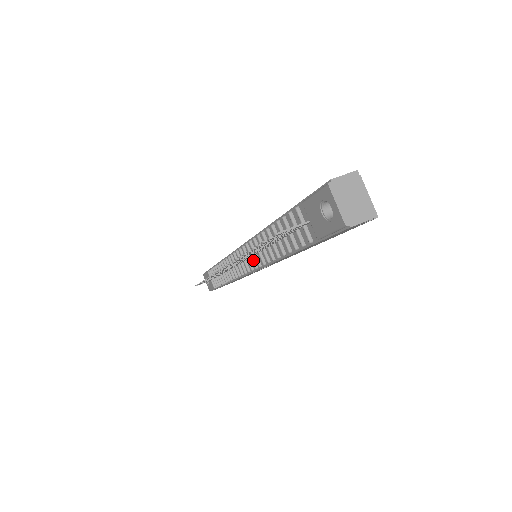
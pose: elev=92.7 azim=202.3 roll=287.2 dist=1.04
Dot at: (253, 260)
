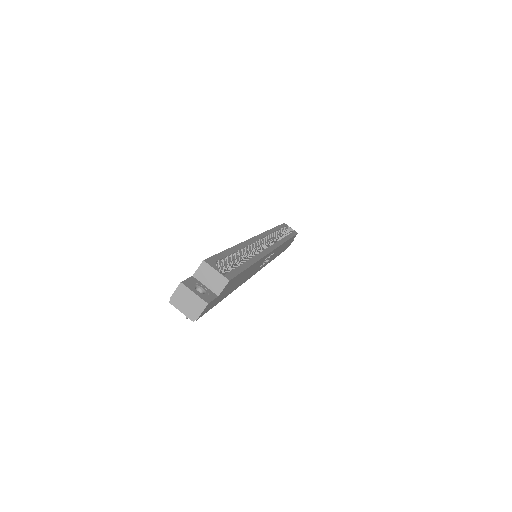
Dot at: occluded
